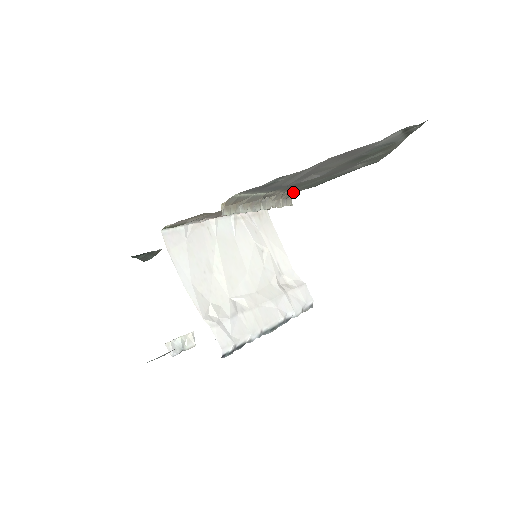
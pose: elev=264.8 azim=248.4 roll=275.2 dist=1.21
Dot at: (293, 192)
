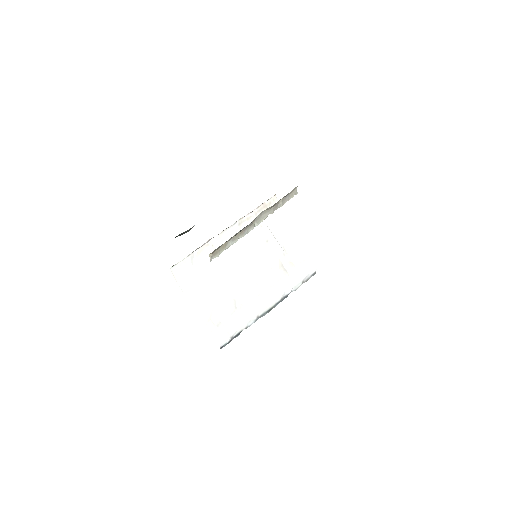
Dot at: occluded
